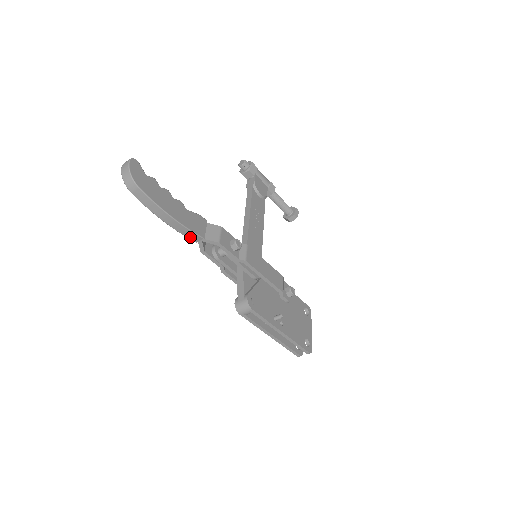
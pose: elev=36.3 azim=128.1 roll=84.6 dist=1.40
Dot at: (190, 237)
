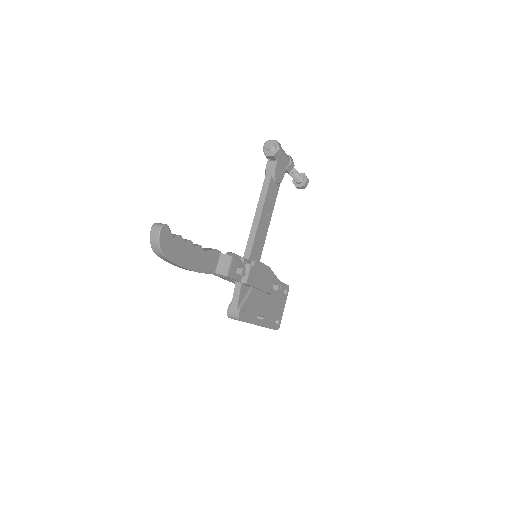
Dot at: occluded
